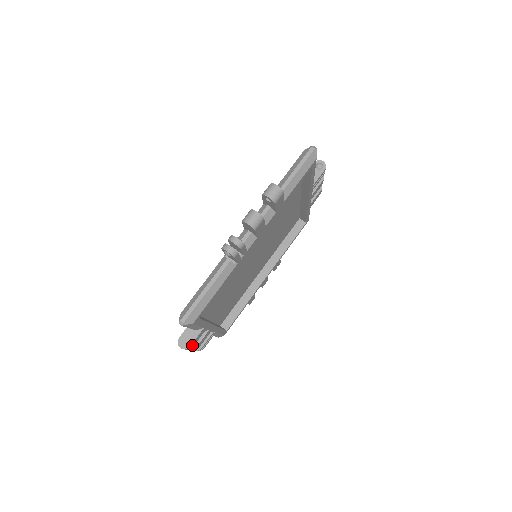
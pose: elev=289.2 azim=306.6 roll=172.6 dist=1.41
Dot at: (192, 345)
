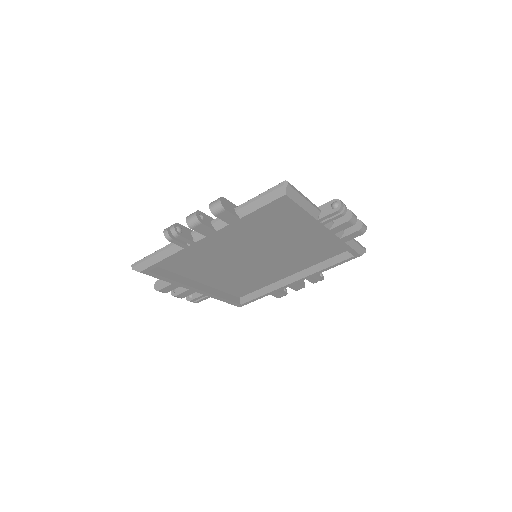
Dot at: (163, 291)
